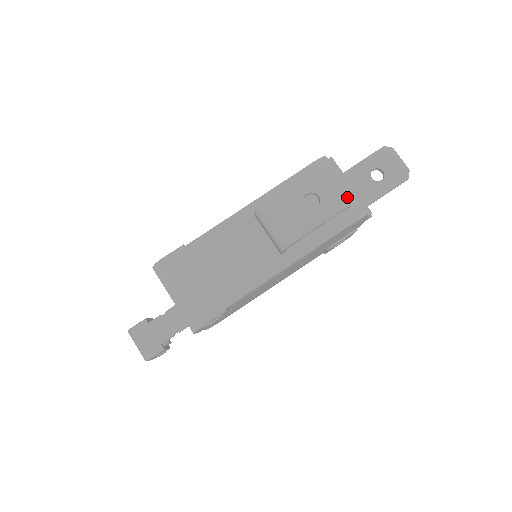
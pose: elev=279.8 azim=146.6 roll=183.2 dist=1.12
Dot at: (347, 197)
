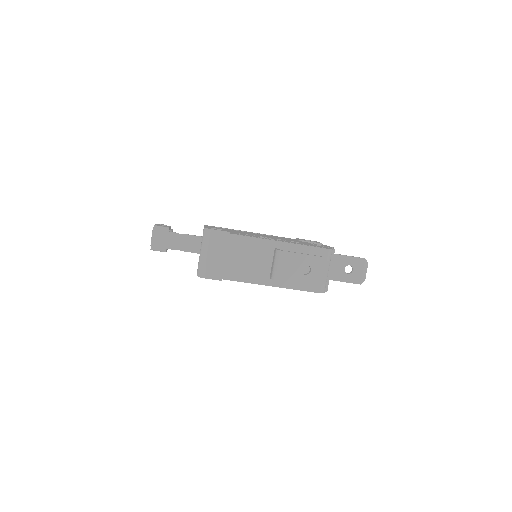
Dot at: (322, 282)
